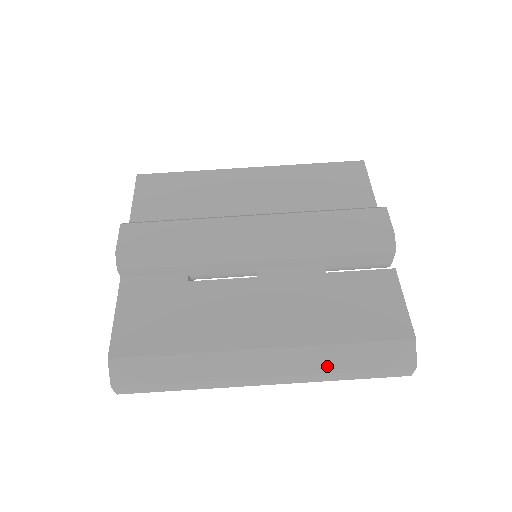
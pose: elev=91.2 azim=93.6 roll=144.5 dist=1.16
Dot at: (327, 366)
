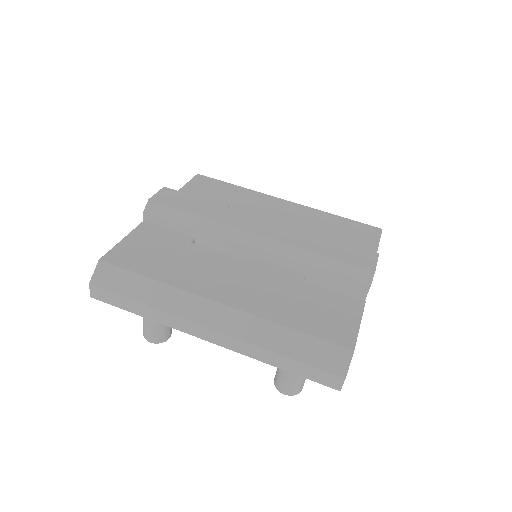
Dot at: (266, 342)
